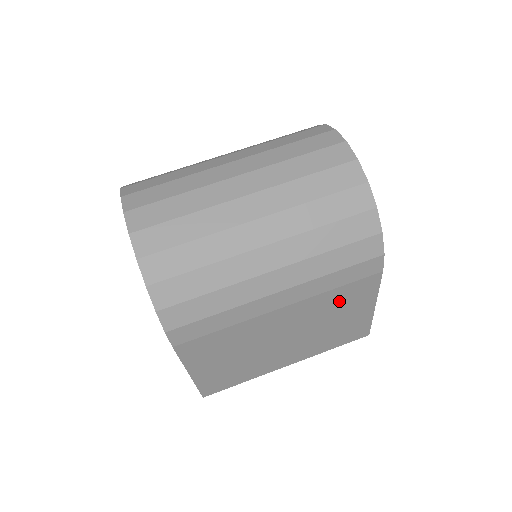
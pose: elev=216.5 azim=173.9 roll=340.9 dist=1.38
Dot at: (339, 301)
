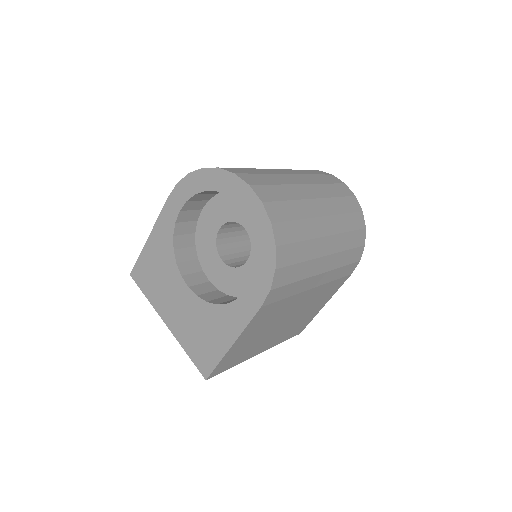
Dot at: (325, 293)
